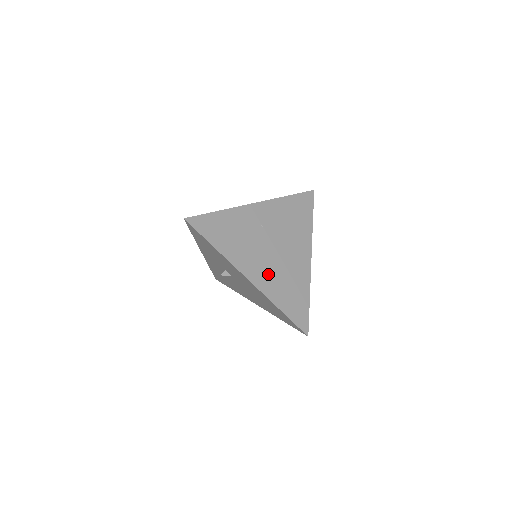
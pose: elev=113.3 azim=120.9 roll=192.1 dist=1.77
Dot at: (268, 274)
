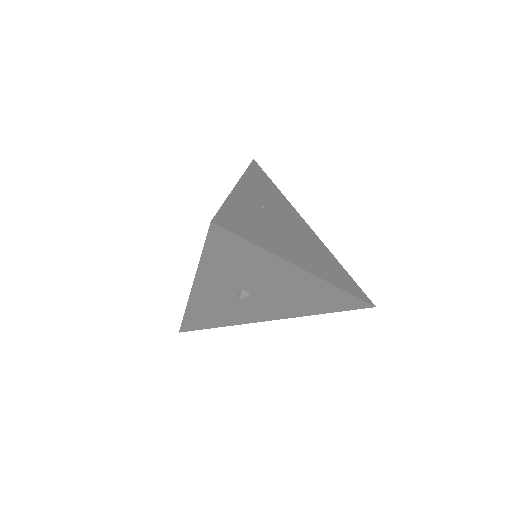
Dot at: (309, 258)
